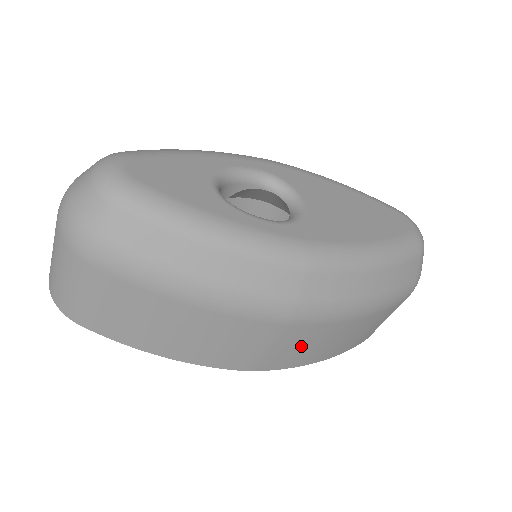
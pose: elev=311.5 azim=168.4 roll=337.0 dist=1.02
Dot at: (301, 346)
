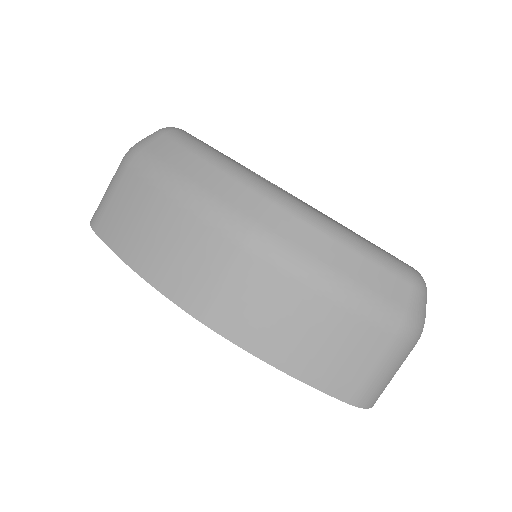
Dot at: (254, 303)
